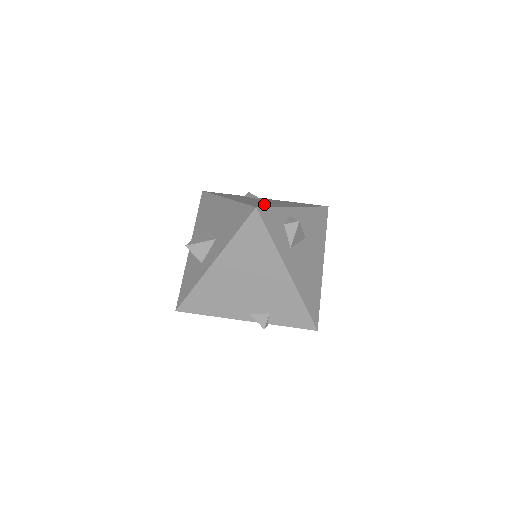
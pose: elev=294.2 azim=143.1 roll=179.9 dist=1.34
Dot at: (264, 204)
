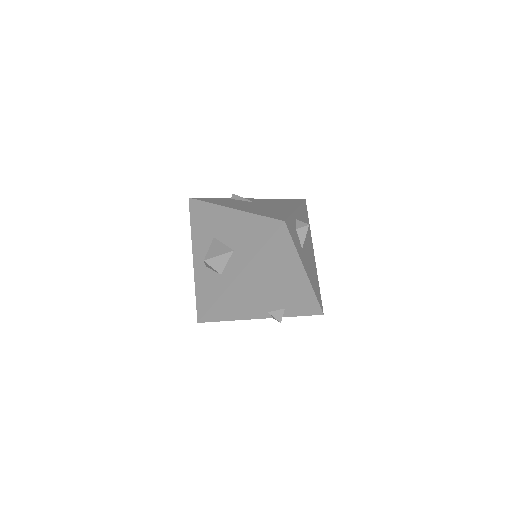
Dot at: (275, 212)
